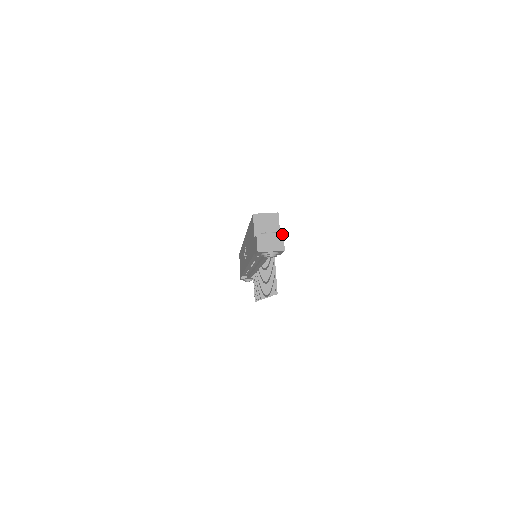
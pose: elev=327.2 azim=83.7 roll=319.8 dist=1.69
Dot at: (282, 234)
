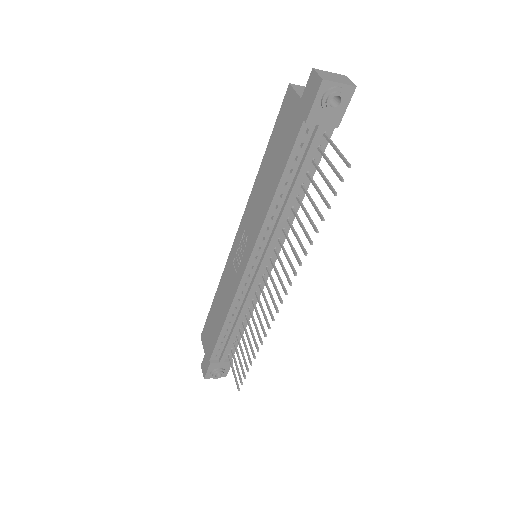
Dot at: (345, 76)
